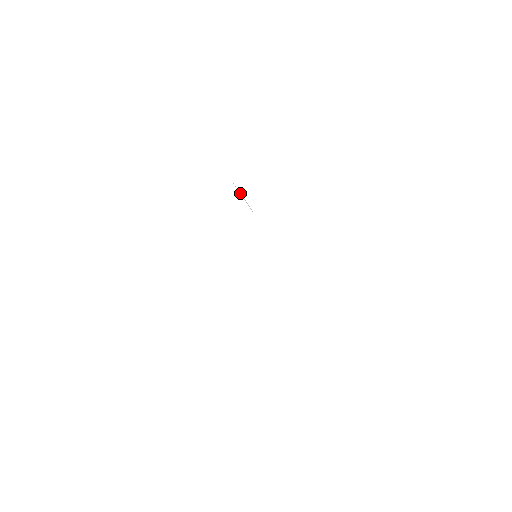
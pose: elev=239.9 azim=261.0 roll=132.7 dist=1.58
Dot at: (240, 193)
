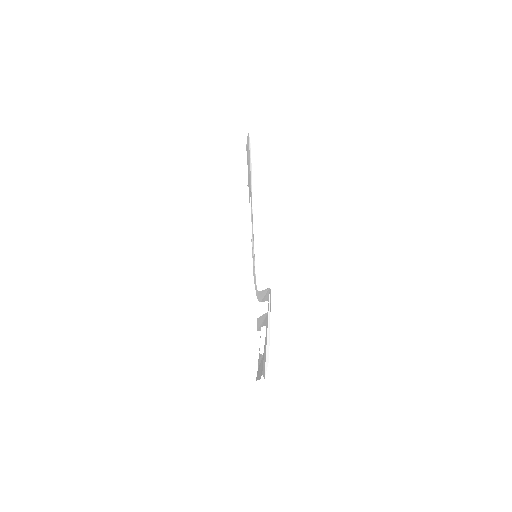
Dot at: (265, 343)
